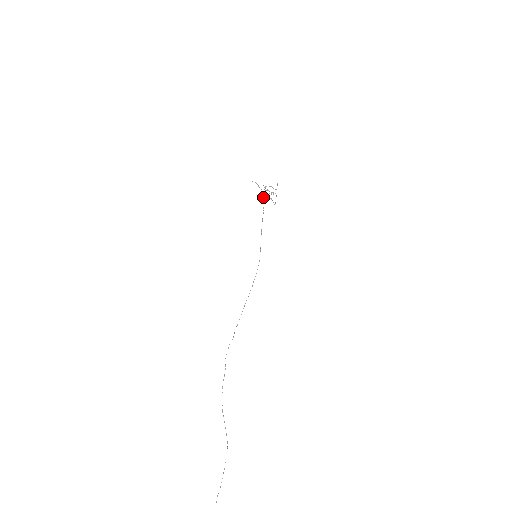
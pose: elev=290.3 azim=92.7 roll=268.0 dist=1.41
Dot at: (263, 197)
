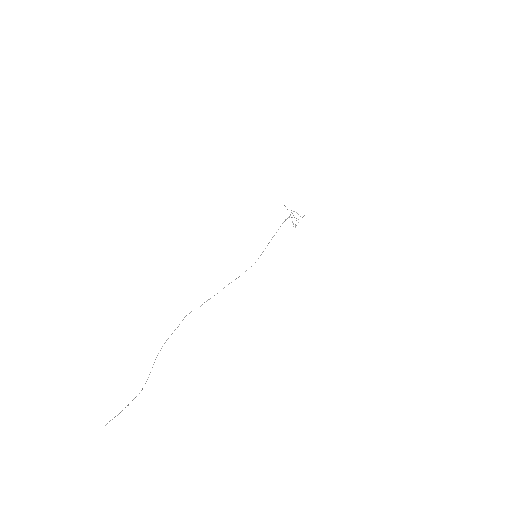
Dot at: occluded
